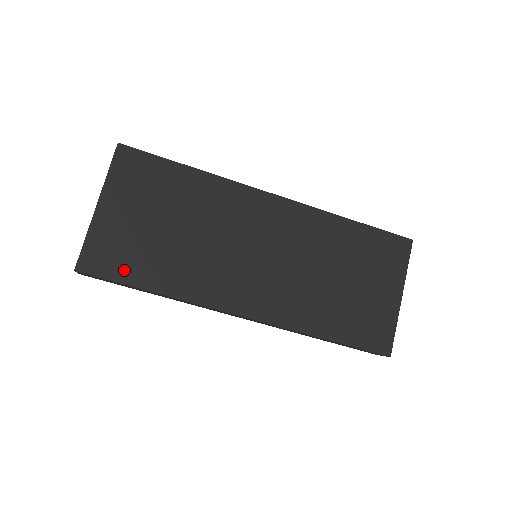
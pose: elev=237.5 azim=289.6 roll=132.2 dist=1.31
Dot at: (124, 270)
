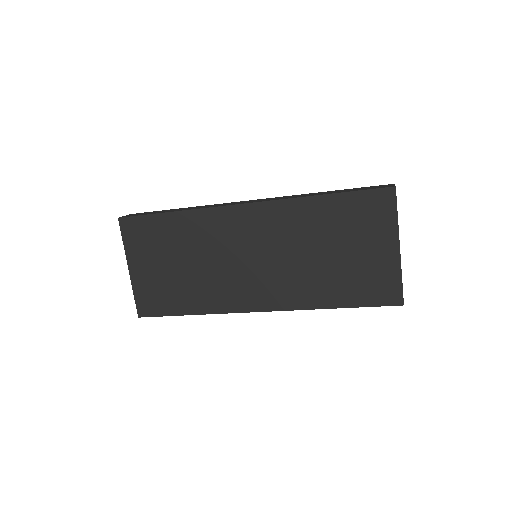
Dot at: (166, 307)
